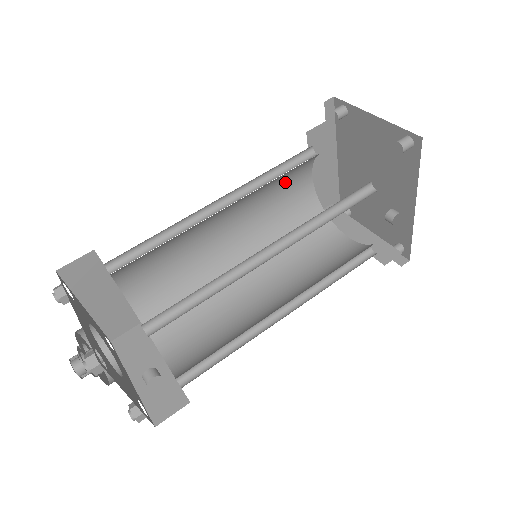
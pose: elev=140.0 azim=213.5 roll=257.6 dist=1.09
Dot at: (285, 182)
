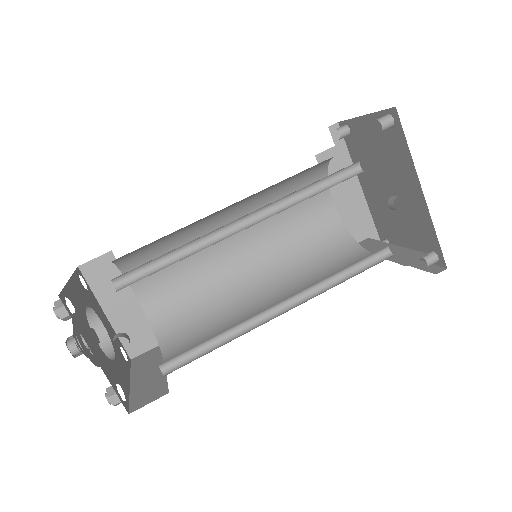
Dot at: (300, 204)
